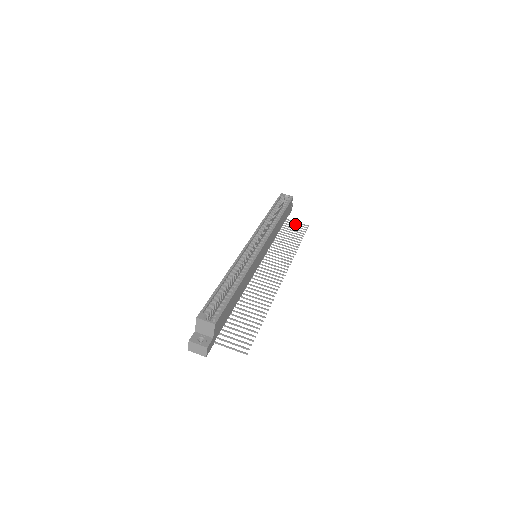
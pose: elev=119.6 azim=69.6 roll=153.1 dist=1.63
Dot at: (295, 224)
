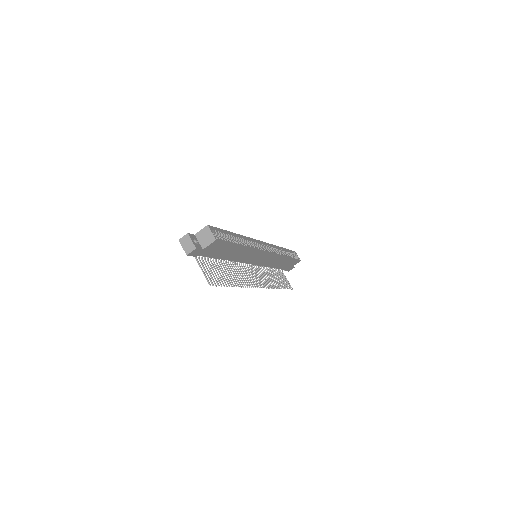
Dot at: (285, 279)
